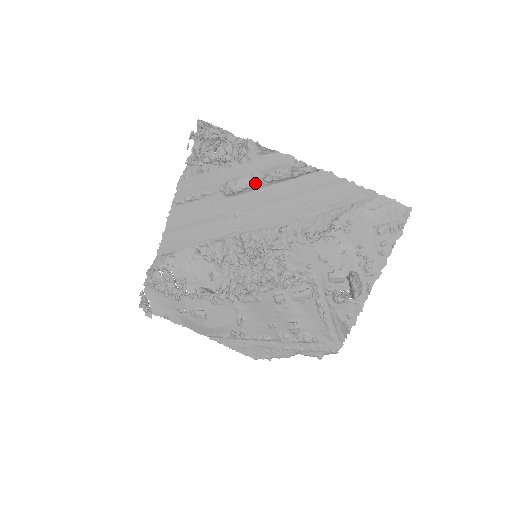
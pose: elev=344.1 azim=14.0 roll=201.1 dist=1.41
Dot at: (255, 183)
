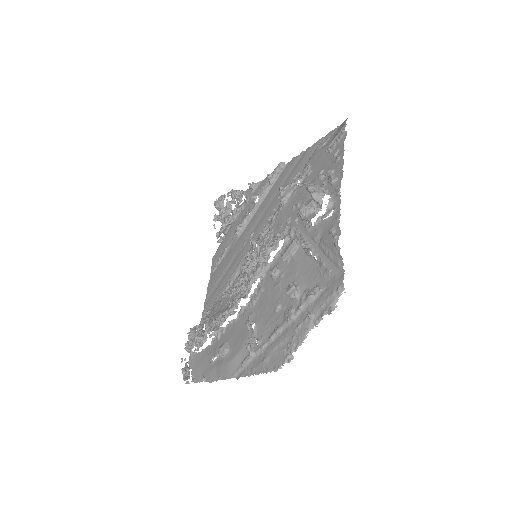
Dot at: (251, 210)
